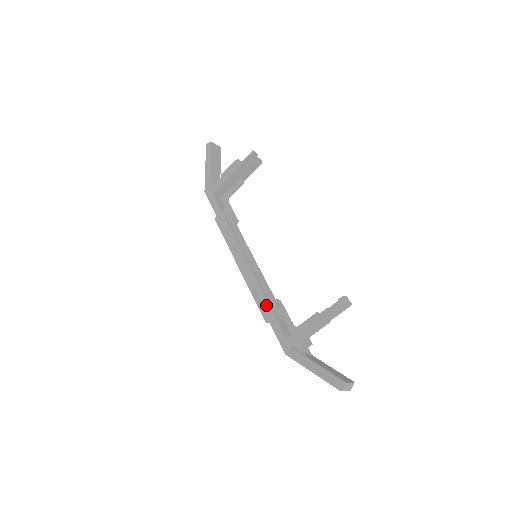
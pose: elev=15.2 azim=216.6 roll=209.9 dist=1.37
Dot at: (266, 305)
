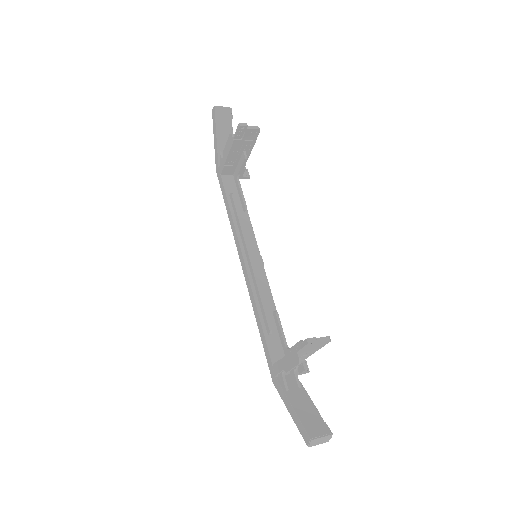
Dot at: (258, 321)
